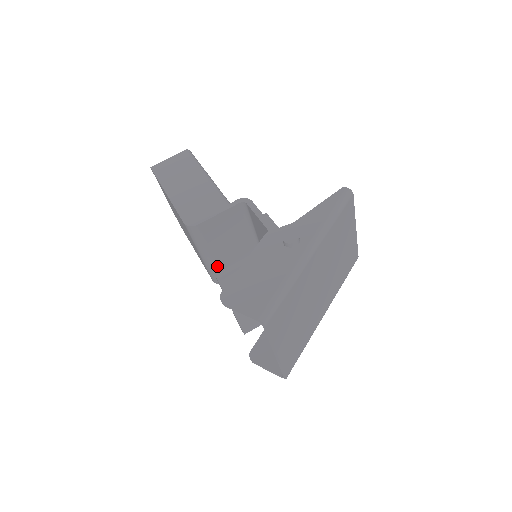
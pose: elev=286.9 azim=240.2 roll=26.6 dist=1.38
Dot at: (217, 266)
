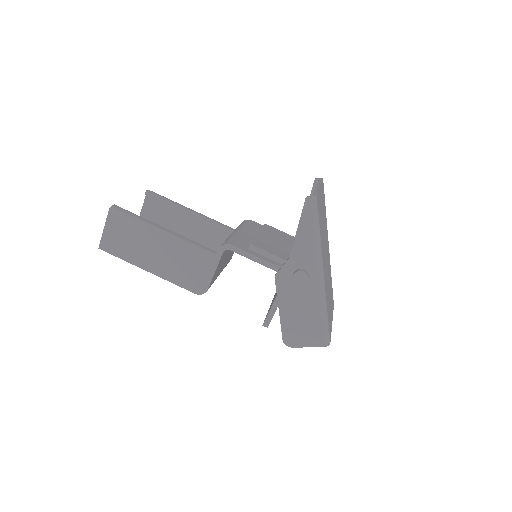
Dot at: occluded
